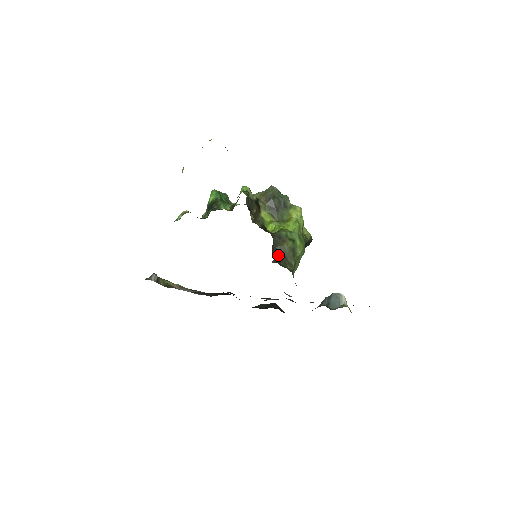
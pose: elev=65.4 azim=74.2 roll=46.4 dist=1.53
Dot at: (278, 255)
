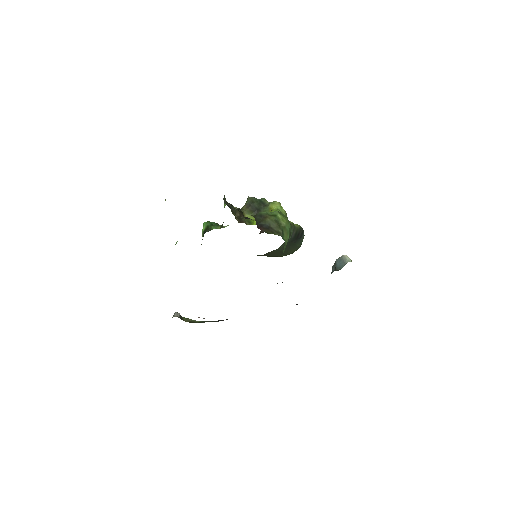
Dot at: (263, 228)
